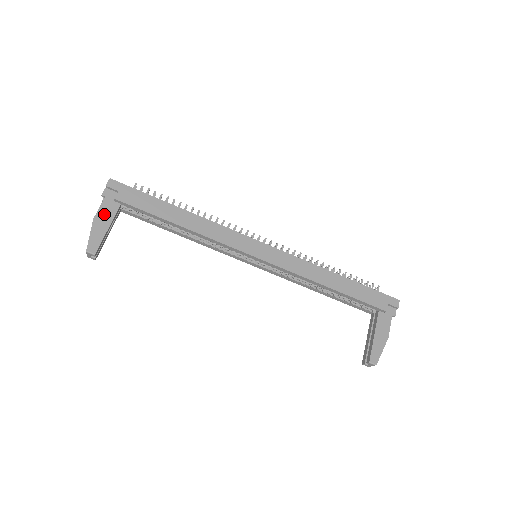
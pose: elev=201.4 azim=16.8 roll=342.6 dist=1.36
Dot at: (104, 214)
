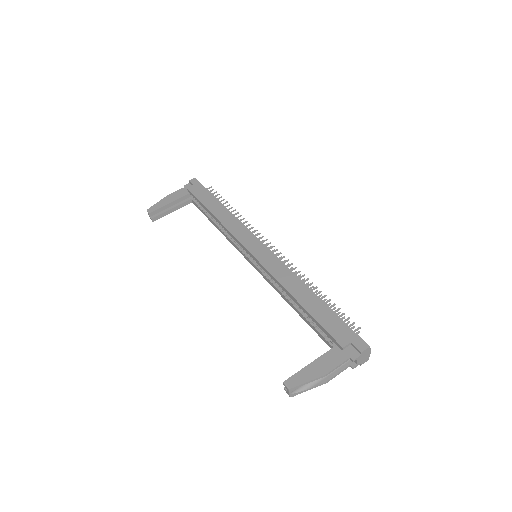
Dot at: (175, 195)
